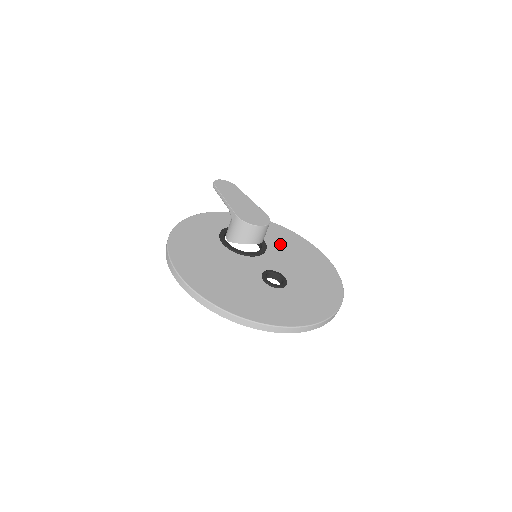
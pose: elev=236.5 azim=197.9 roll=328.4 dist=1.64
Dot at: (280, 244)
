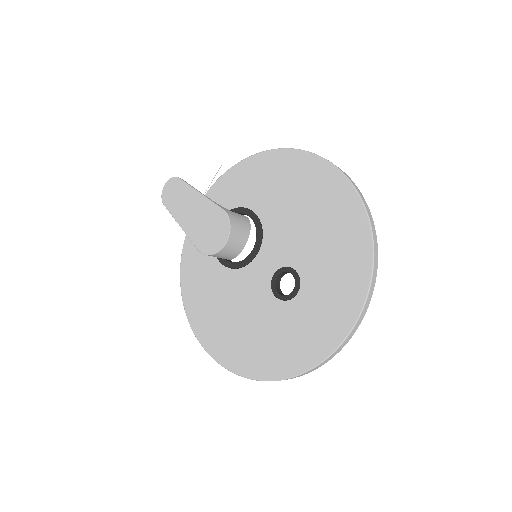
Dot at: (273, 199)
